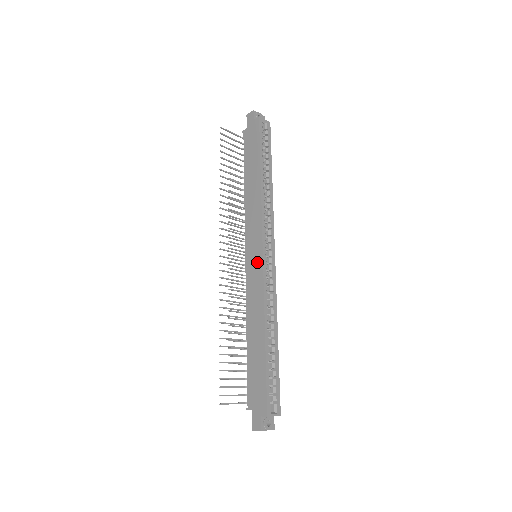
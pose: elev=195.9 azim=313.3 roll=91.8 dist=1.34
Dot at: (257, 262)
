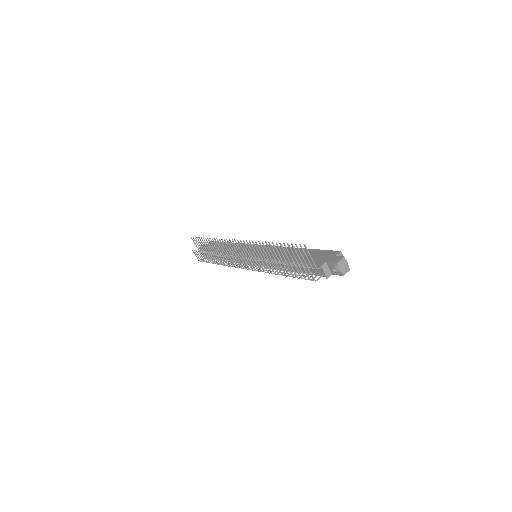
Dot at: occluded
